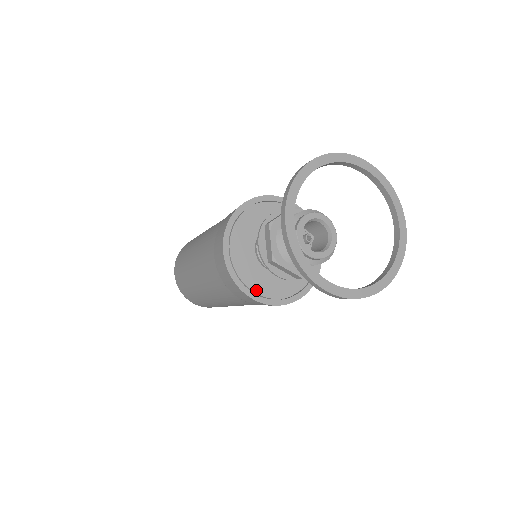
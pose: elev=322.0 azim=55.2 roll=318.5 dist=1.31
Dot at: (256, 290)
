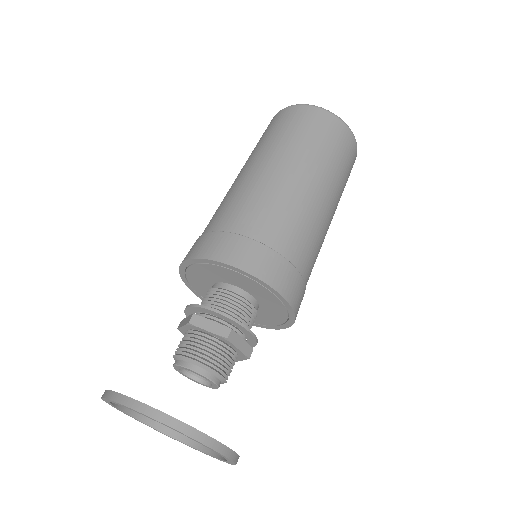
Dot at: (198, 291)
